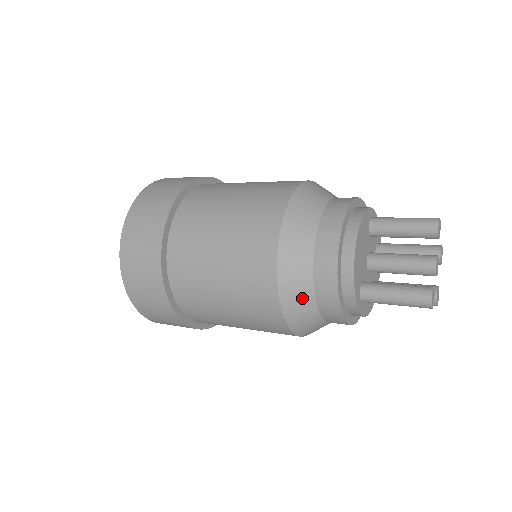
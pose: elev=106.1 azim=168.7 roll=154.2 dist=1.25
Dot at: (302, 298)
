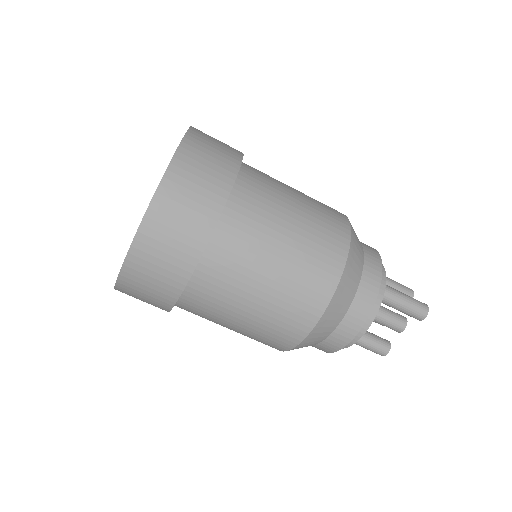
Dot at: occluded
